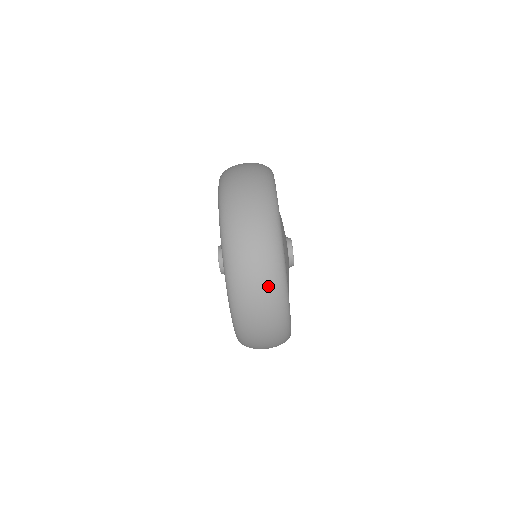
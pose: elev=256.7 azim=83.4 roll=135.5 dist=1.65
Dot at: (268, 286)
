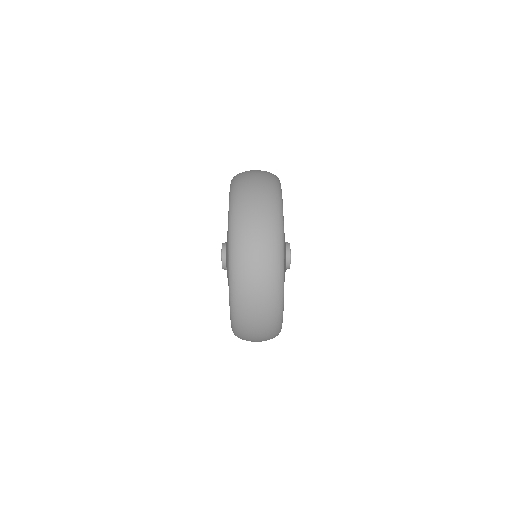
Dot at: (265, 178)
